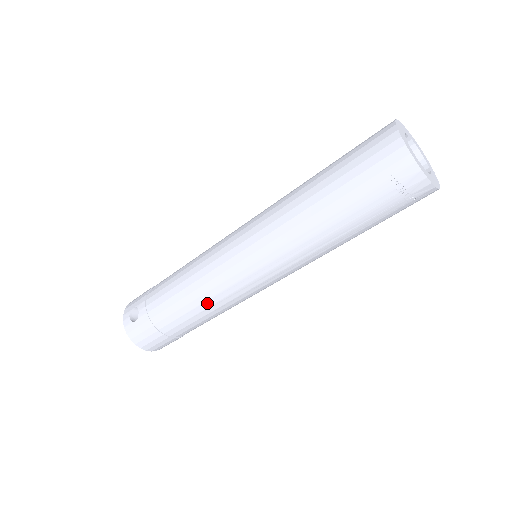
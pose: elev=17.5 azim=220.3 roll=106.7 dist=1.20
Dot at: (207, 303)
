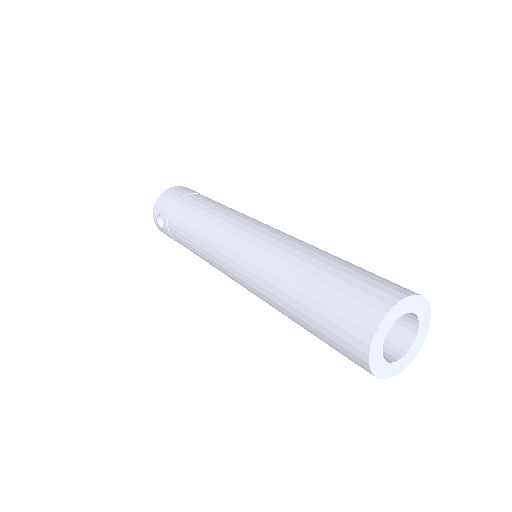
Dot at: occluded
